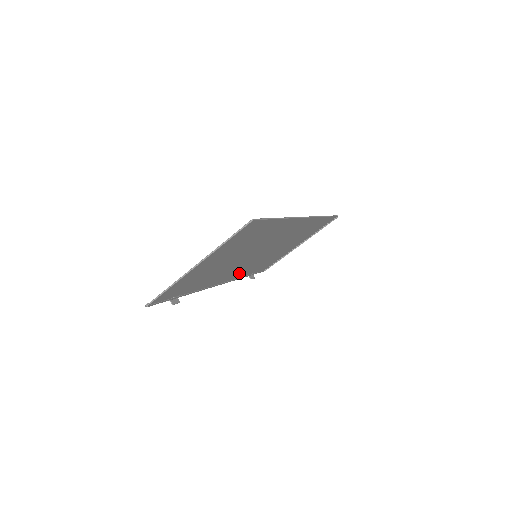
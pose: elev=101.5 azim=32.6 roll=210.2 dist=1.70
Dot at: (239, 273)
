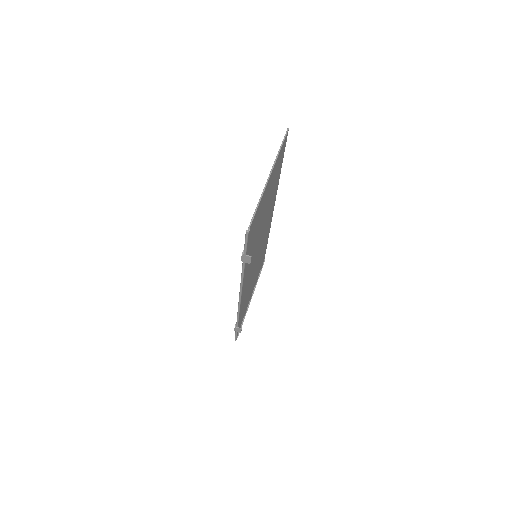
Dot at: (244, 294)
